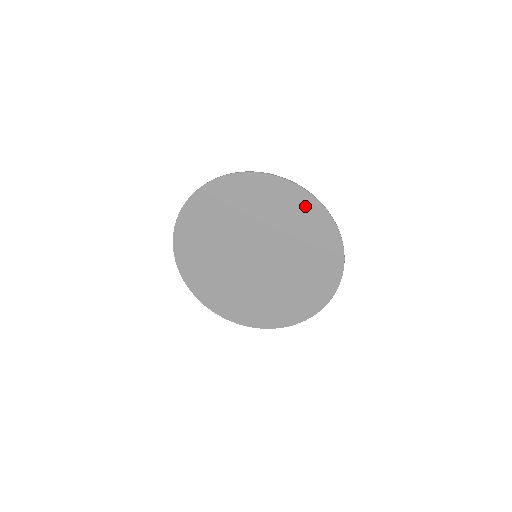
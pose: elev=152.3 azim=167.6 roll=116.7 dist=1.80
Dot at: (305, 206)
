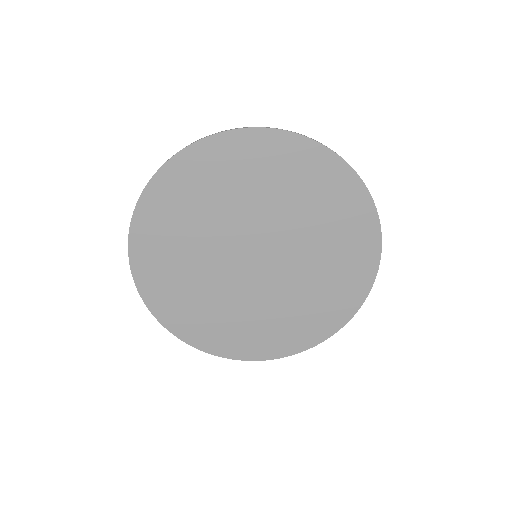
Dot at: (263, 148)
